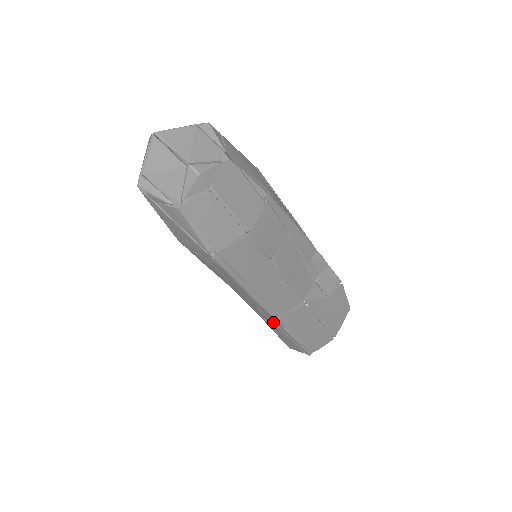
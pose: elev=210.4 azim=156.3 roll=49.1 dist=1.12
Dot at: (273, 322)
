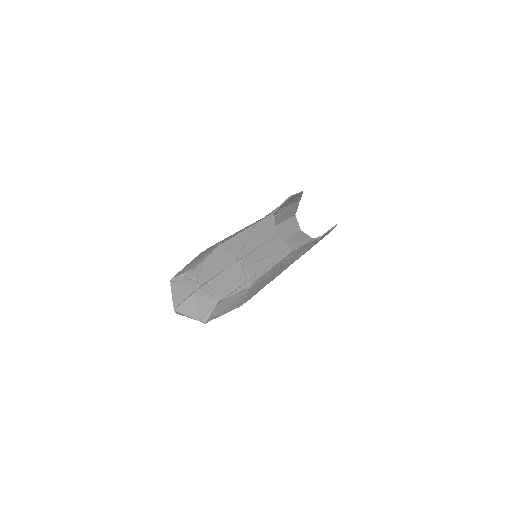
Dot at: occluded
